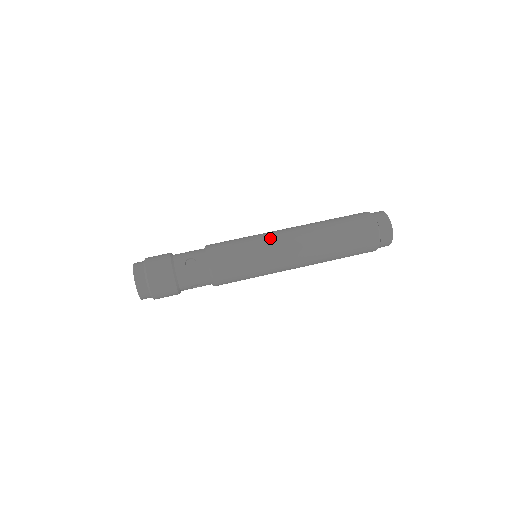
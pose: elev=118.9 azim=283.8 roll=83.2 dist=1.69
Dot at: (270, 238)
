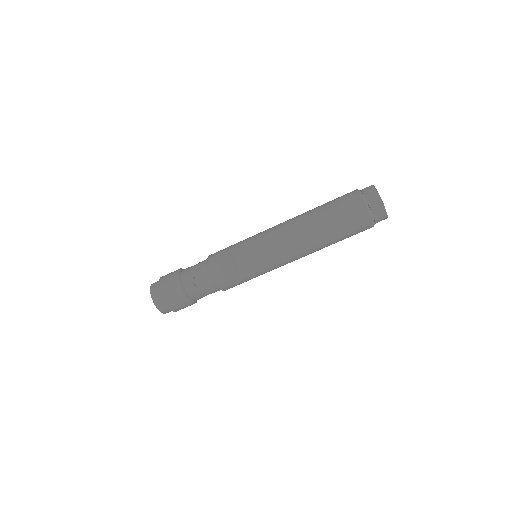
Dot at: (263, 244)
